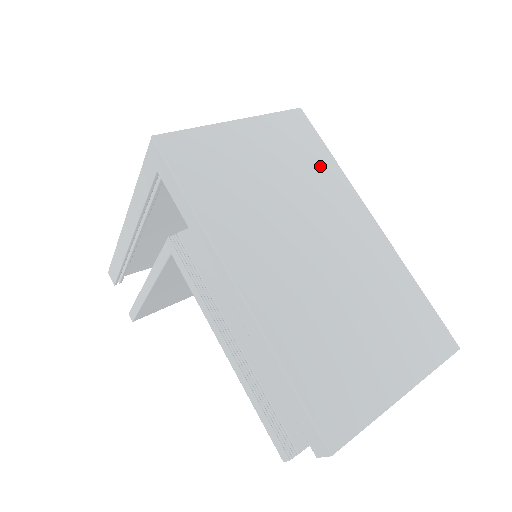
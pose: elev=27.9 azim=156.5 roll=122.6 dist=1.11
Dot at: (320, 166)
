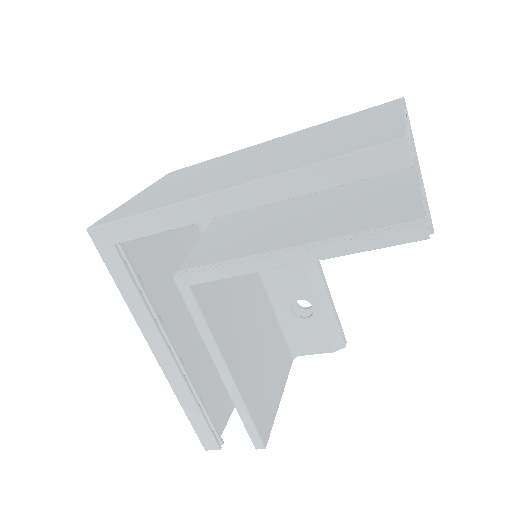
Dot at: (210, 163)
